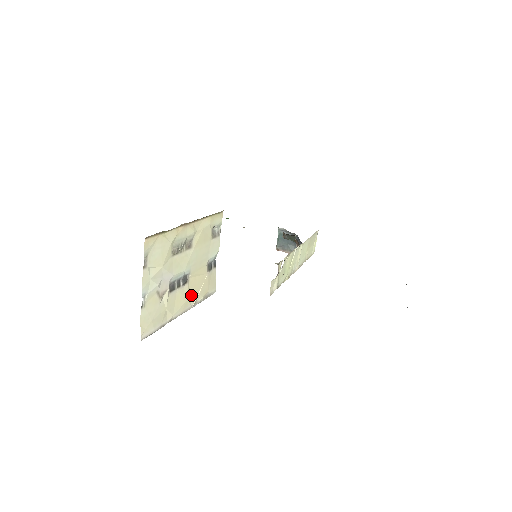
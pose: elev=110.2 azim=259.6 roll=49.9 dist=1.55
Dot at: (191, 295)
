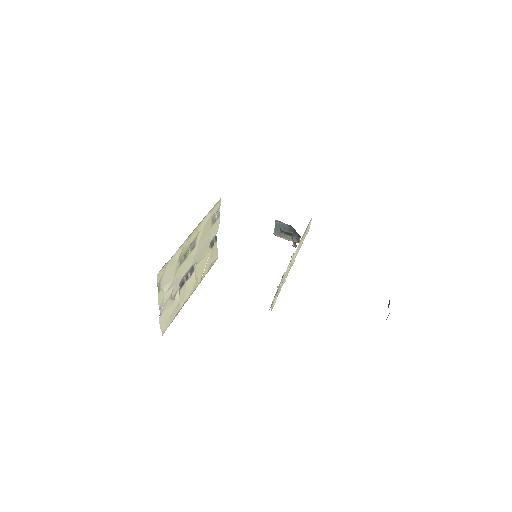
Dot at: (198, 276)
